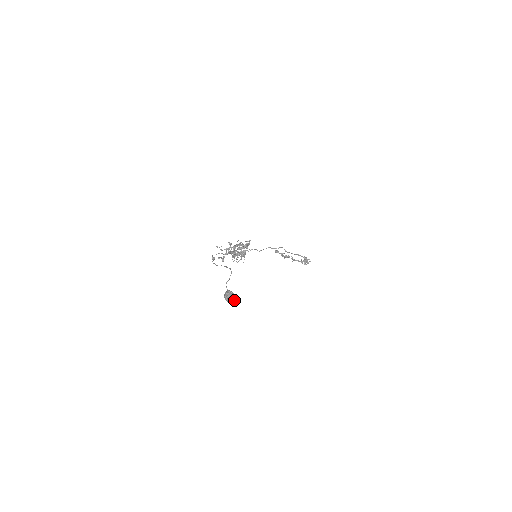
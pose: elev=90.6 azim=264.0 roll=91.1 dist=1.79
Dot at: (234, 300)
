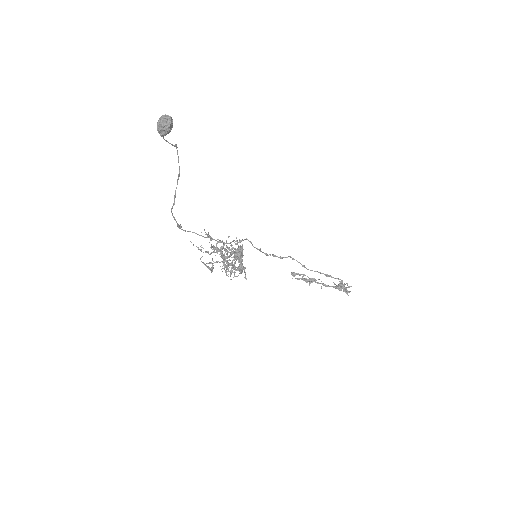
Dot at: (169, 116)
